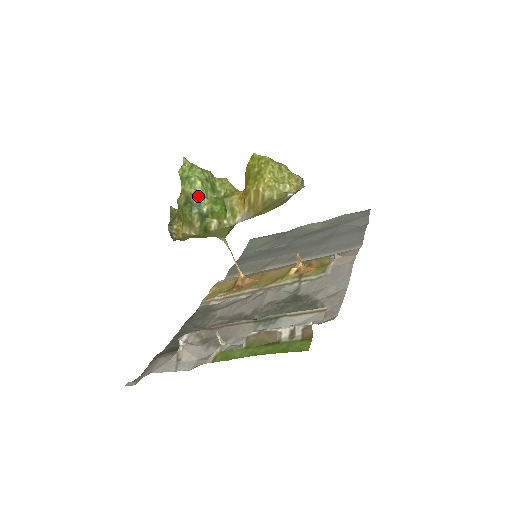
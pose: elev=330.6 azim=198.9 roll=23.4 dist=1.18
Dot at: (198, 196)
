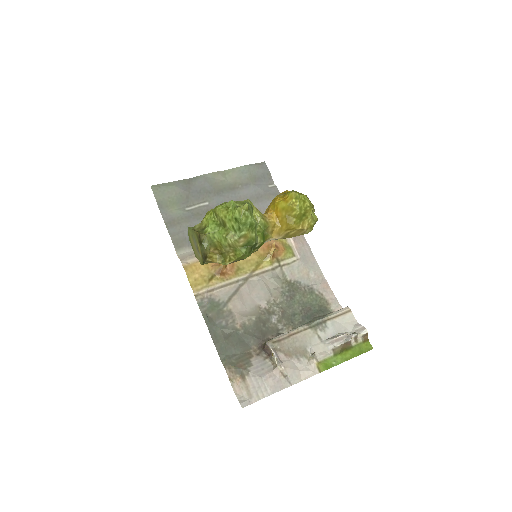
Dot at: (256, 238)
